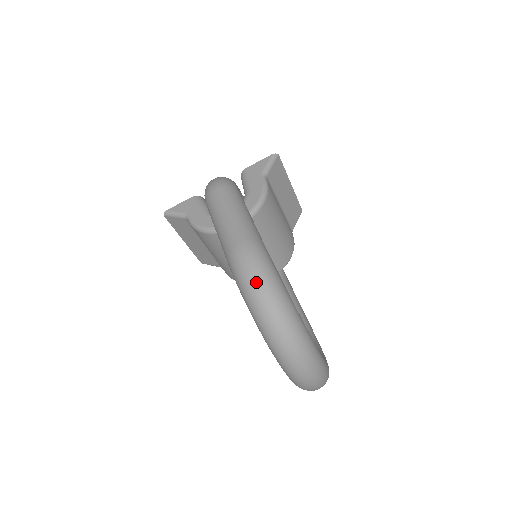
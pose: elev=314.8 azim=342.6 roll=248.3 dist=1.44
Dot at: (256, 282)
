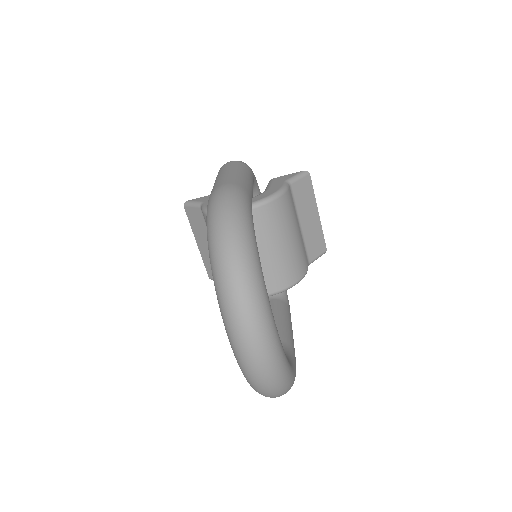
Dot at: (222, 211)
